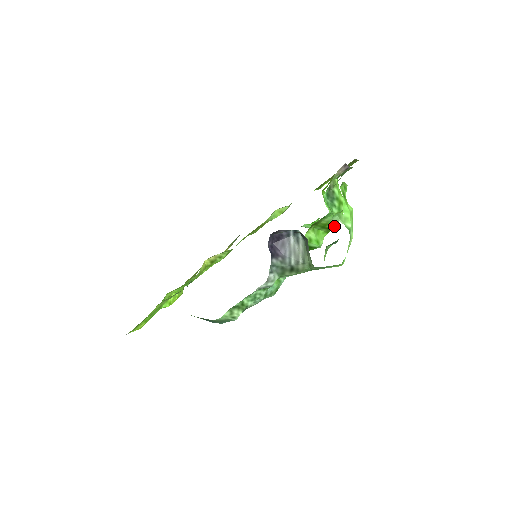
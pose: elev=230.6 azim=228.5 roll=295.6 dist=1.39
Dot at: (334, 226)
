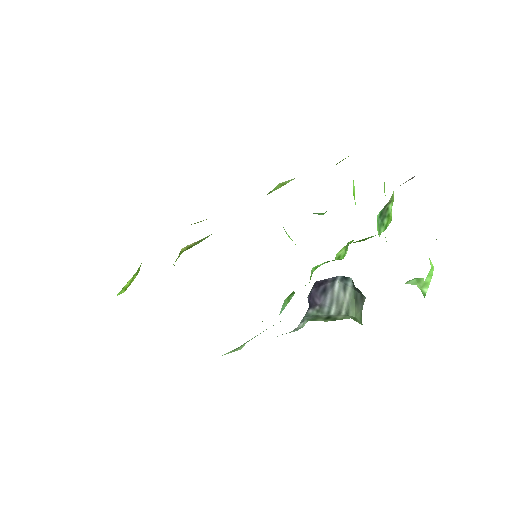
Dot at: occluded
